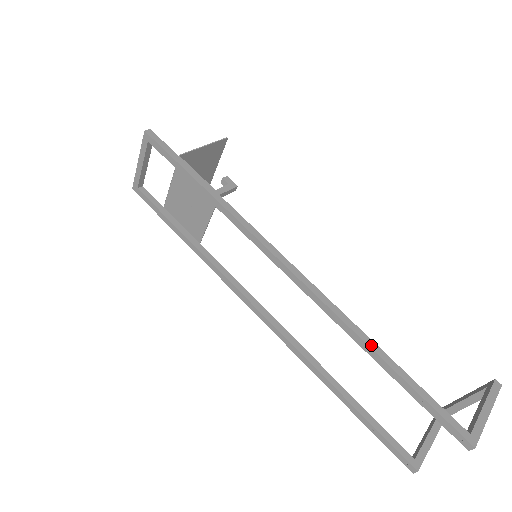
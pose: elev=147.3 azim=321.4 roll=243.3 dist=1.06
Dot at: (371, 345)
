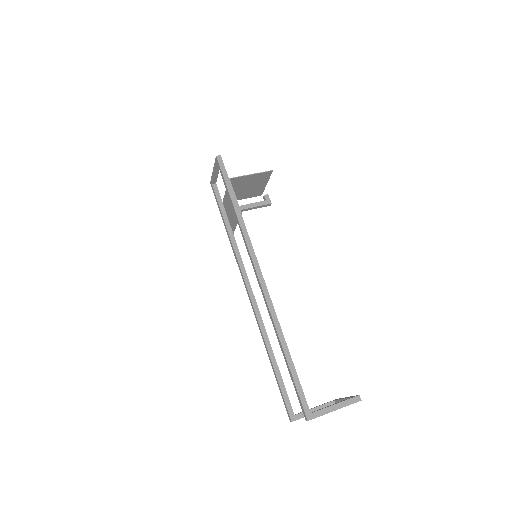
Dot at: (281, 339)
